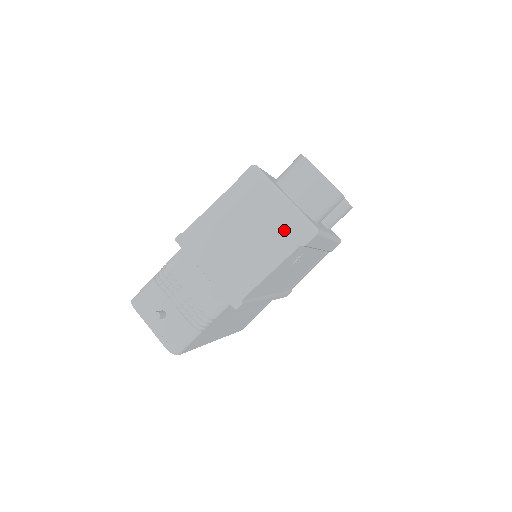
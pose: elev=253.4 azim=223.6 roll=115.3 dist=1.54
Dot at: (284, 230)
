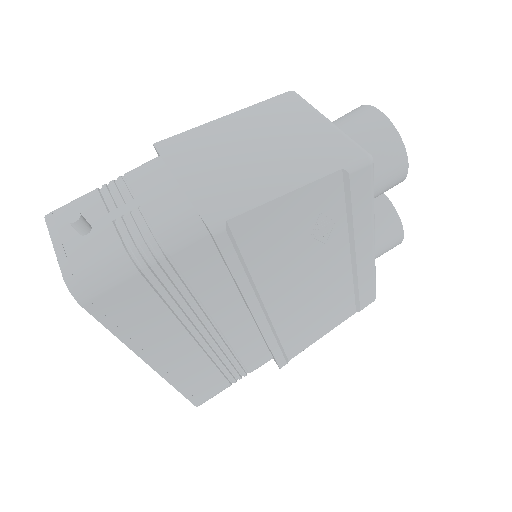
Dot at: (320, 149)
